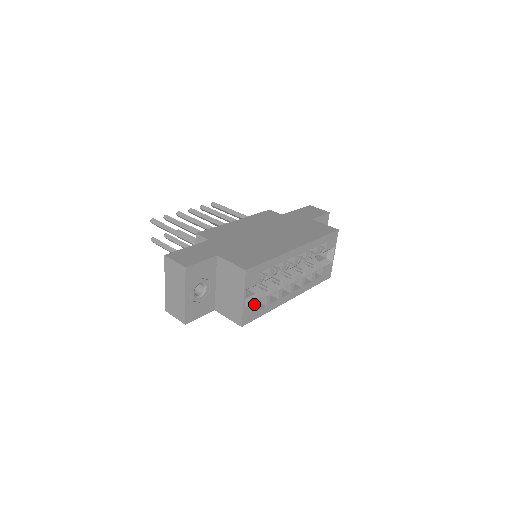
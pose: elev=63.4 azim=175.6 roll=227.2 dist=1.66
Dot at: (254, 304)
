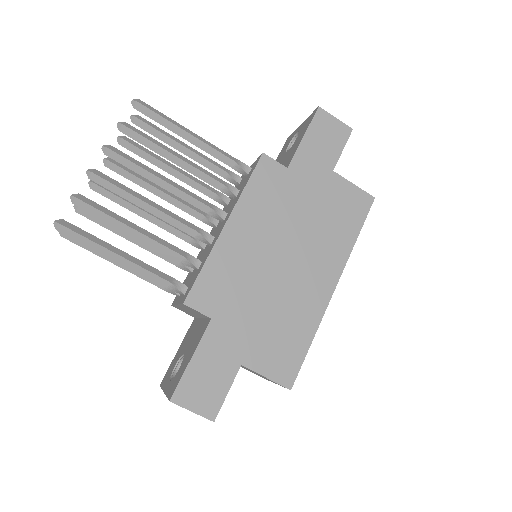
Dot at: occluded
